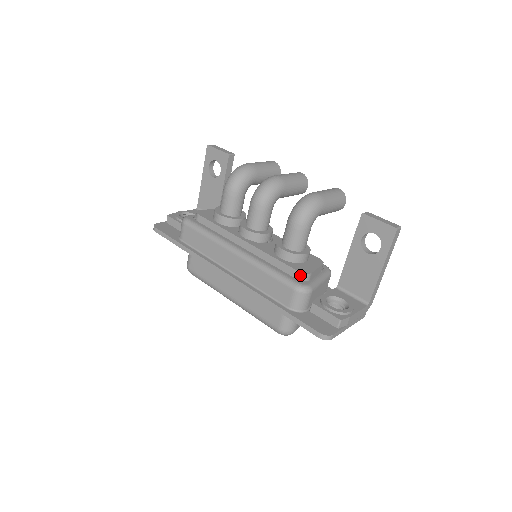
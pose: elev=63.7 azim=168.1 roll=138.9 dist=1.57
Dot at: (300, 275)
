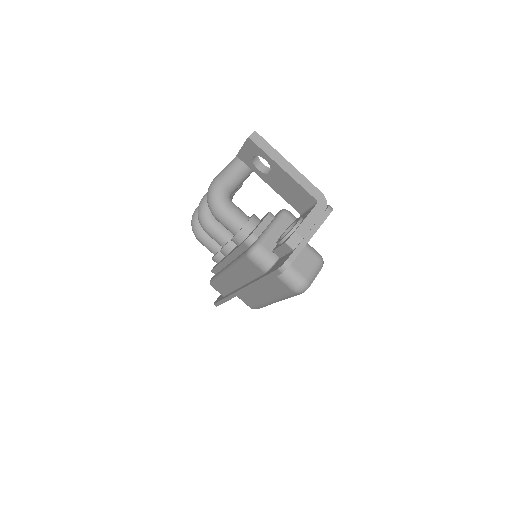
Dot at: (247, 243)
